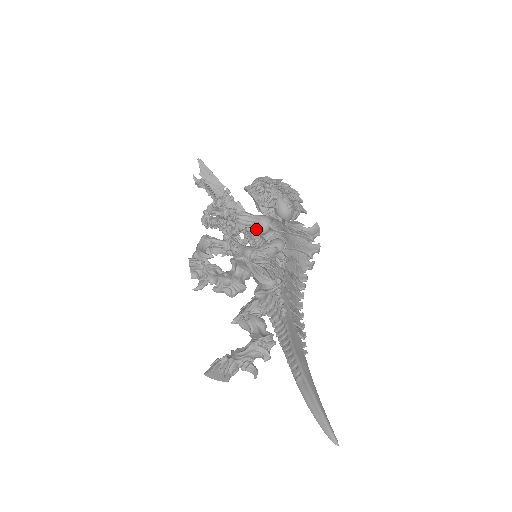
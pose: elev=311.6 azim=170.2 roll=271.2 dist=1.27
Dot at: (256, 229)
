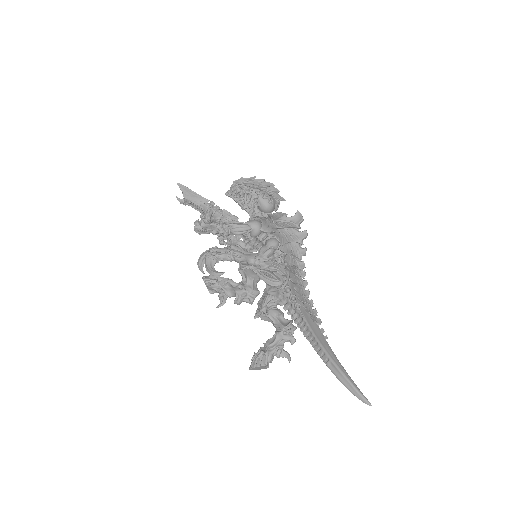
Dot at: occluded
